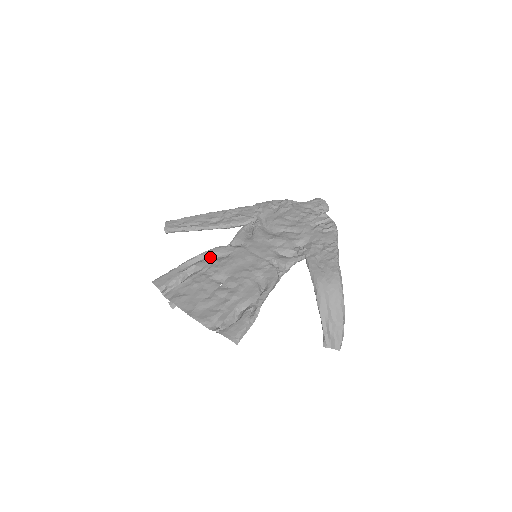
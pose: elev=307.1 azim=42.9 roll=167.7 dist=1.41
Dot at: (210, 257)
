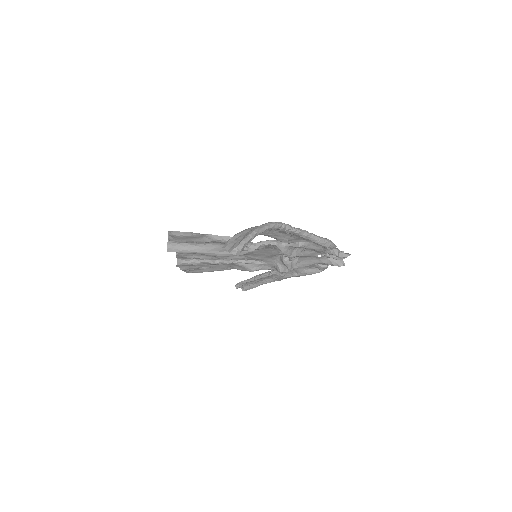
Dot at: (233, 266)
